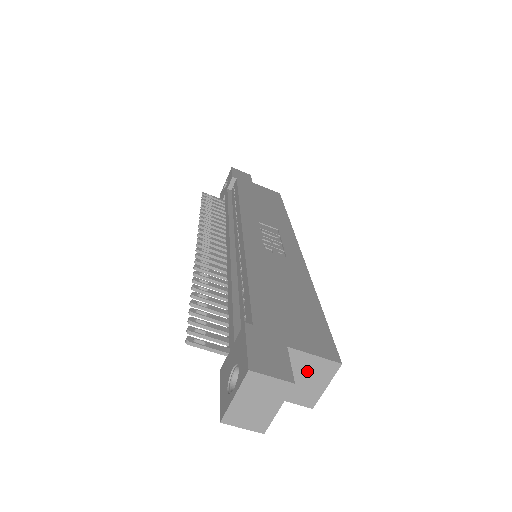
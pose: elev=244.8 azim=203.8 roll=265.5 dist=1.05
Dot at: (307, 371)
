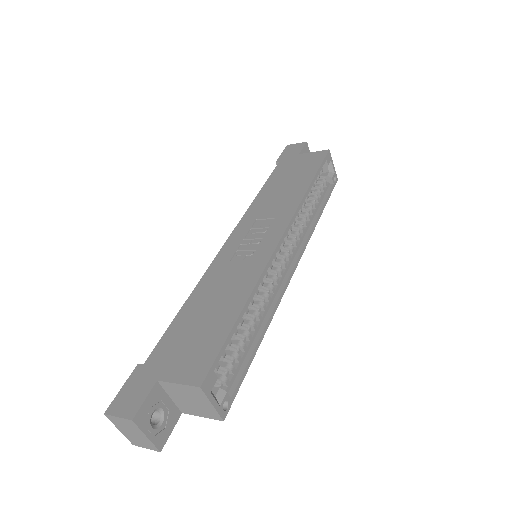
Dot at: (187, 395)
